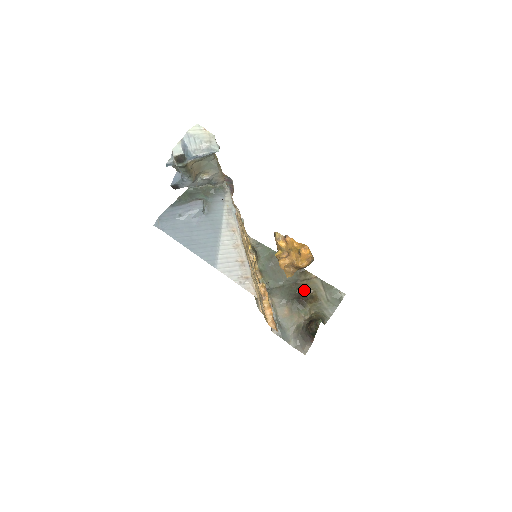
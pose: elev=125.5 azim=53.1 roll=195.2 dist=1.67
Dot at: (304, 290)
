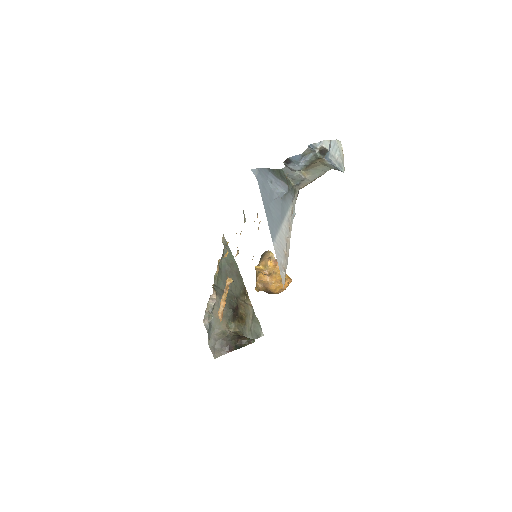
Dot at: (240, 308)
